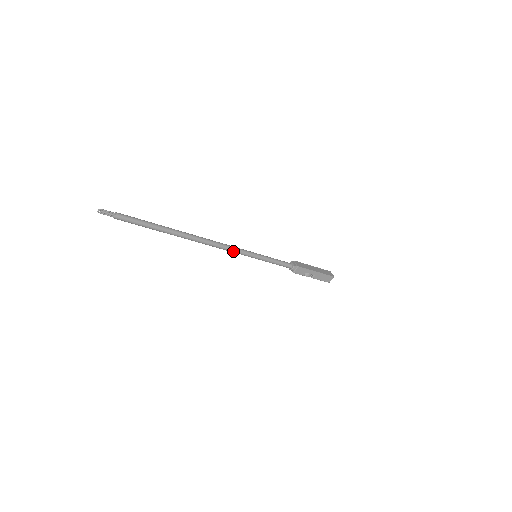
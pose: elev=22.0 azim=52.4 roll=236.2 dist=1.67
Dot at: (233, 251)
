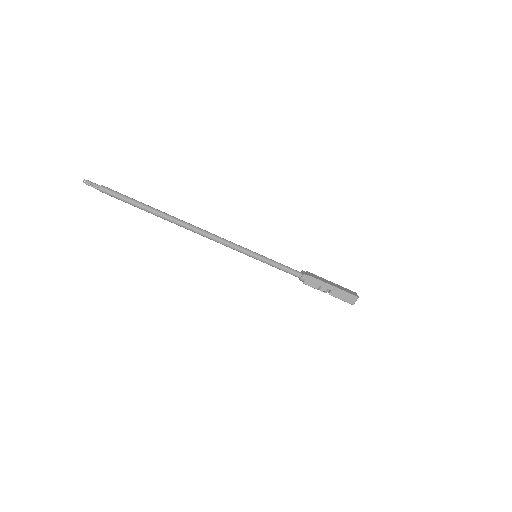
Dot at: (227, 245)
